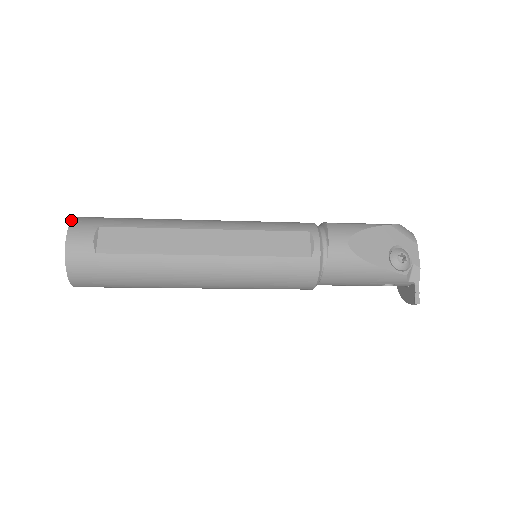
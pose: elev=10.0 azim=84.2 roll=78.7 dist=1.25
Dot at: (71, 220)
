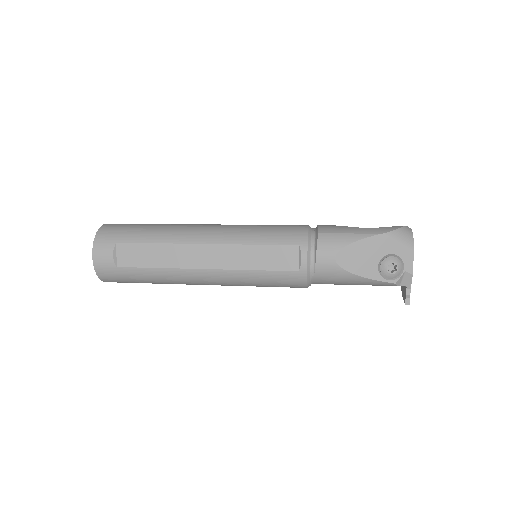
Dot at: (95, 235)
